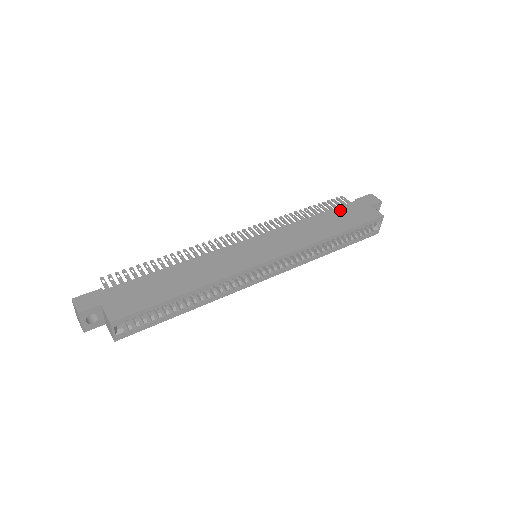
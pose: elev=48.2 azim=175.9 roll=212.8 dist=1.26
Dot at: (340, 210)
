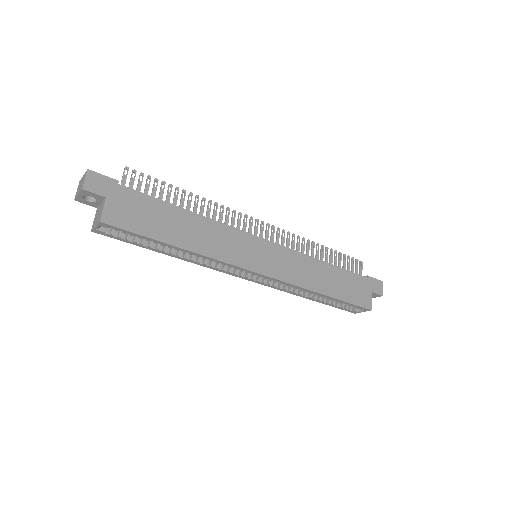
Dot at: (349, 275)
